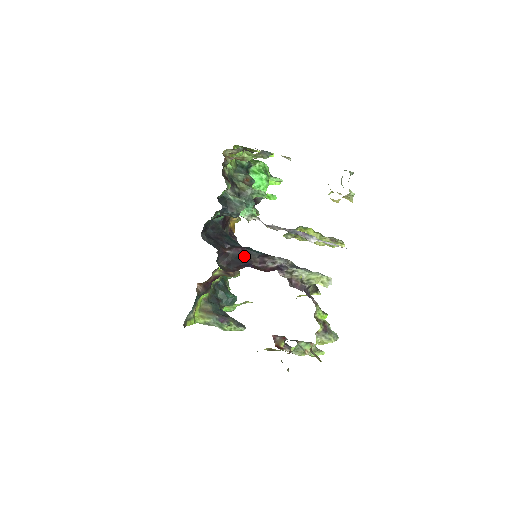
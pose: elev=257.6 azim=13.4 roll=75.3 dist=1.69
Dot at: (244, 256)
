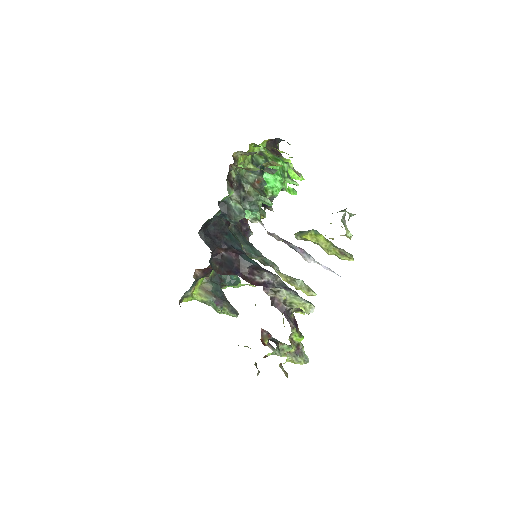
Dot at: (236, 263)
